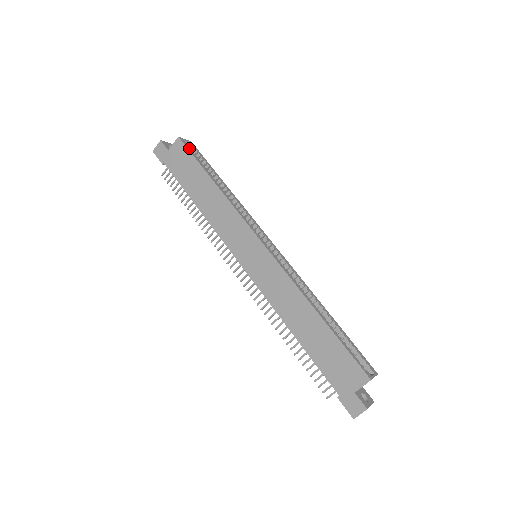
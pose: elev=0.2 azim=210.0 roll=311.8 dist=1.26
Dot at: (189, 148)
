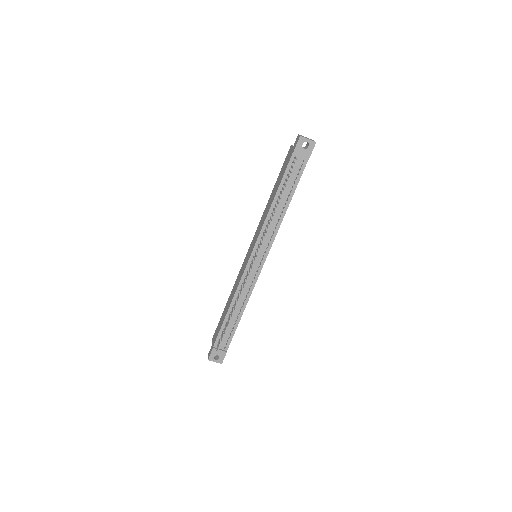
Dot at: occluded
